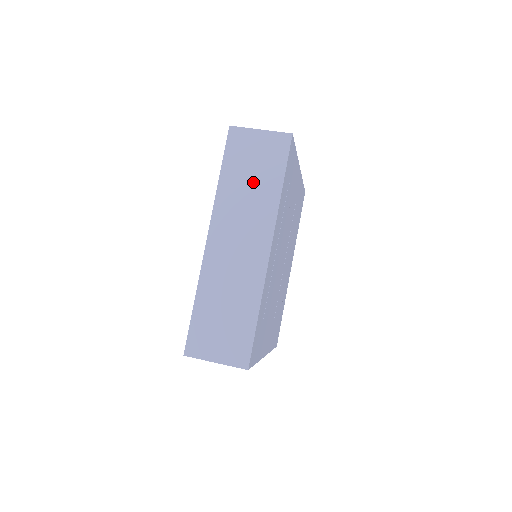
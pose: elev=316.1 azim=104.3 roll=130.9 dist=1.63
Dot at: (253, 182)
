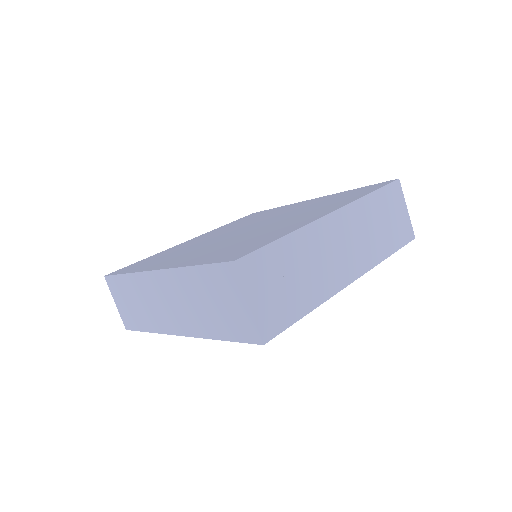
Dot at: (207, 307)
